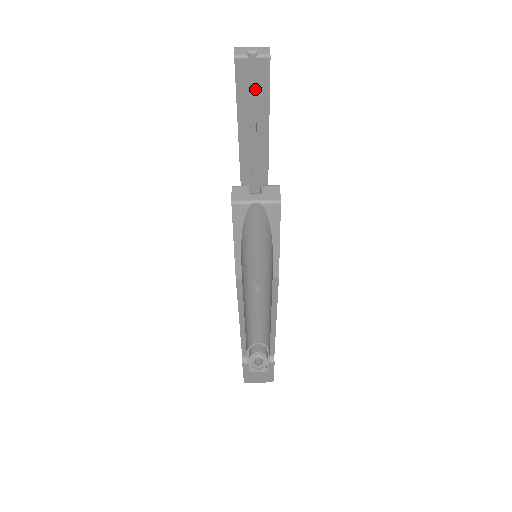
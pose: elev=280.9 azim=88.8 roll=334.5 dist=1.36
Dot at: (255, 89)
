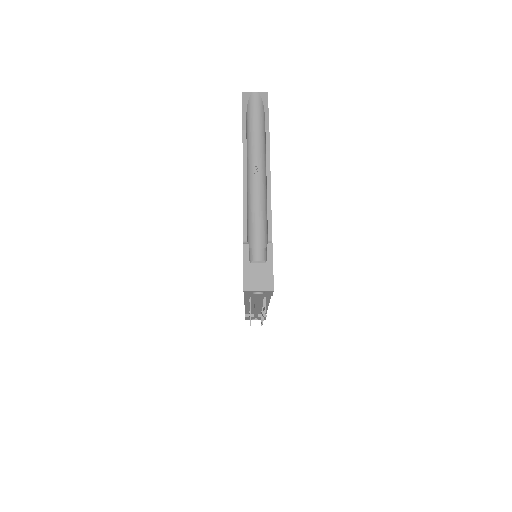
Dot at: occluded
